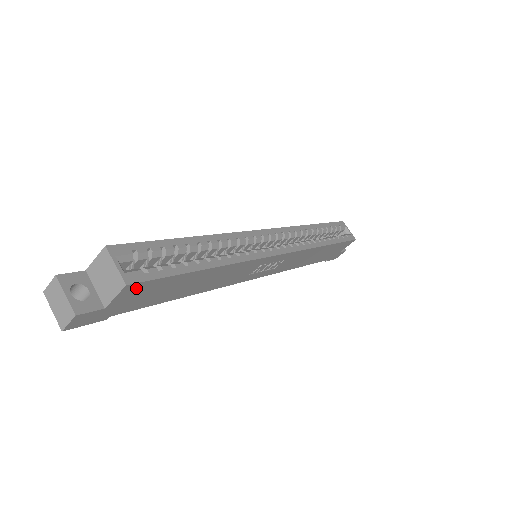
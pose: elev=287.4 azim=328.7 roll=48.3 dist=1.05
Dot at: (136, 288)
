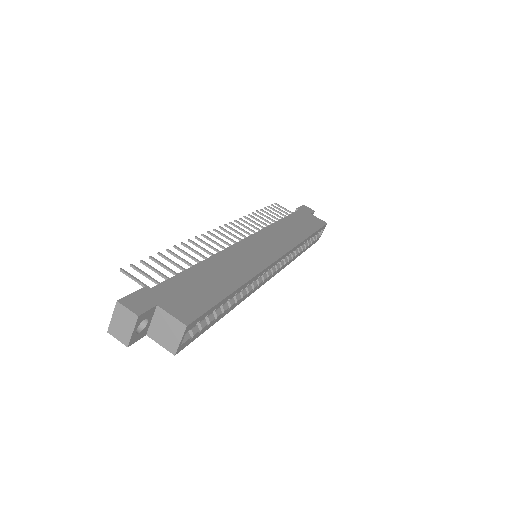
Dot at: occluded
